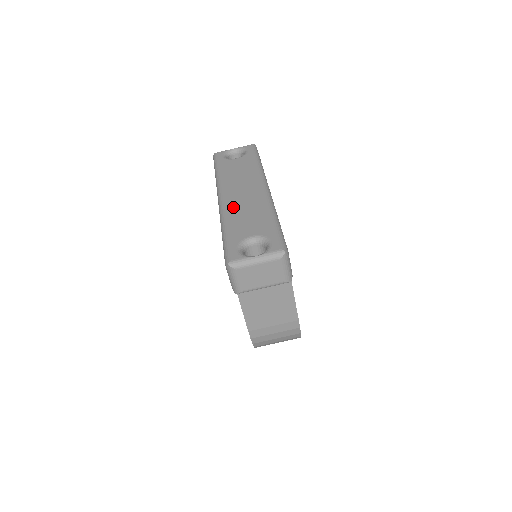
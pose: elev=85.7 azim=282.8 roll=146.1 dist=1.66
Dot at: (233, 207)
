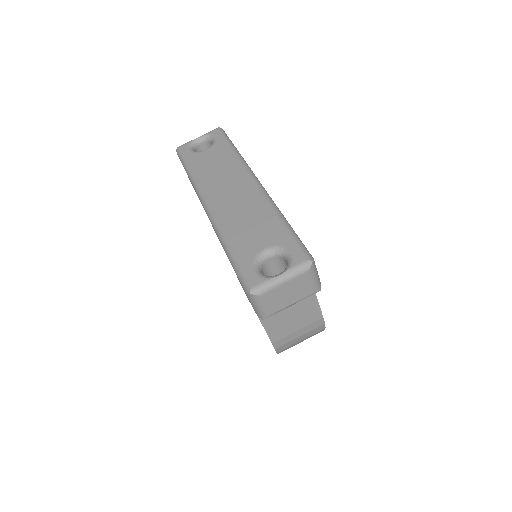
Dot at: (227, 215)
